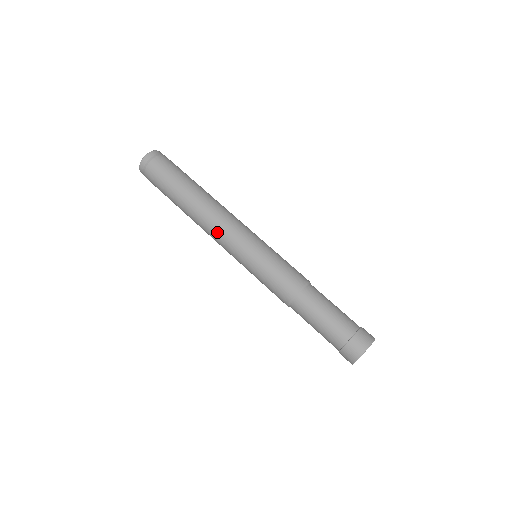
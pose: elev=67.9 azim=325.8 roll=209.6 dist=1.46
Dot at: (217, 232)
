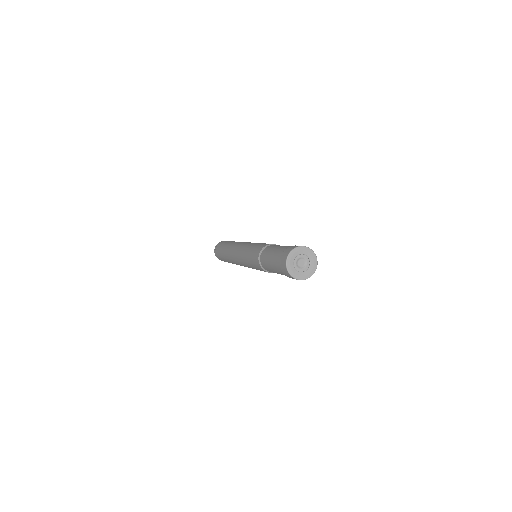
Dot at: (235, 251)
